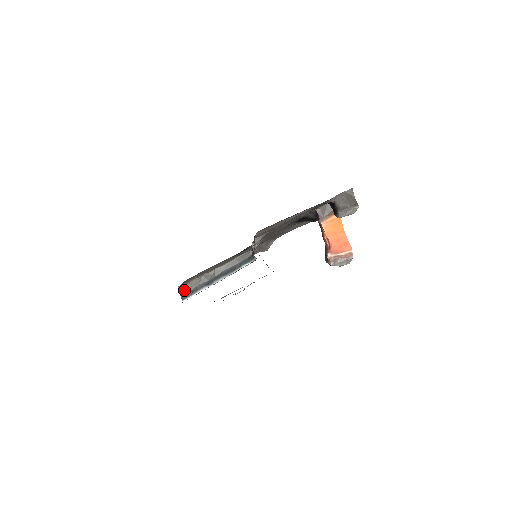
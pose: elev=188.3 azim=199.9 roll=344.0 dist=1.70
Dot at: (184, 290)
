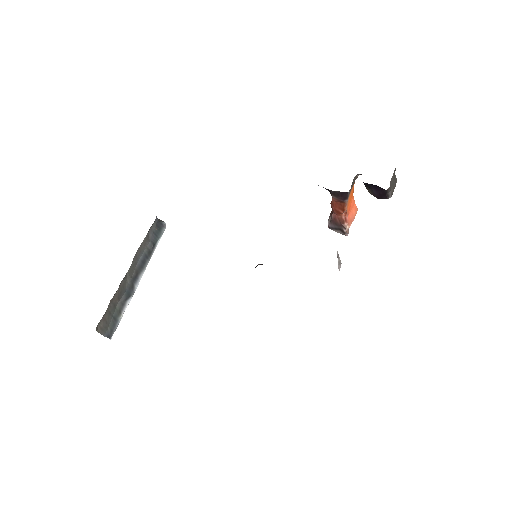
Dot at: (104, 326)
